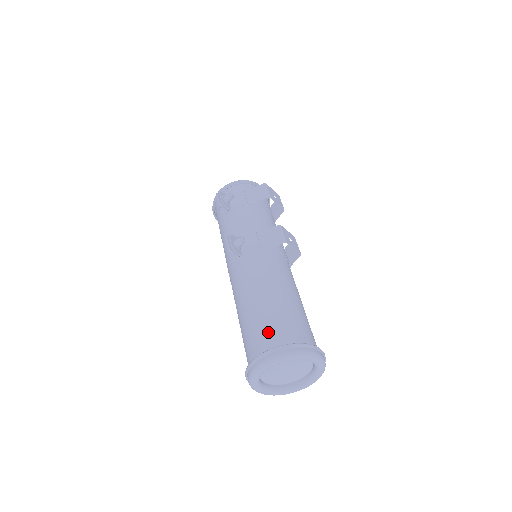
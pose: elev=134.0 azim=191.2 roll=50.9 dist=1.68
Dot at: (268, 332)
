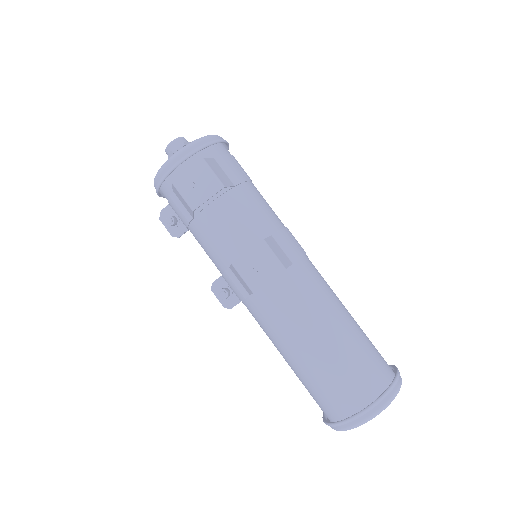
Dot at: (314, 399)
